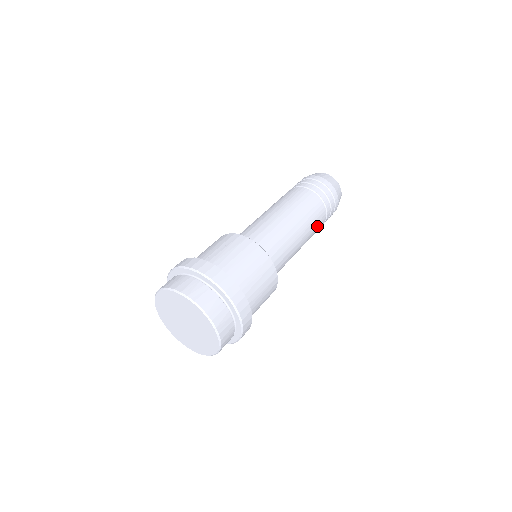
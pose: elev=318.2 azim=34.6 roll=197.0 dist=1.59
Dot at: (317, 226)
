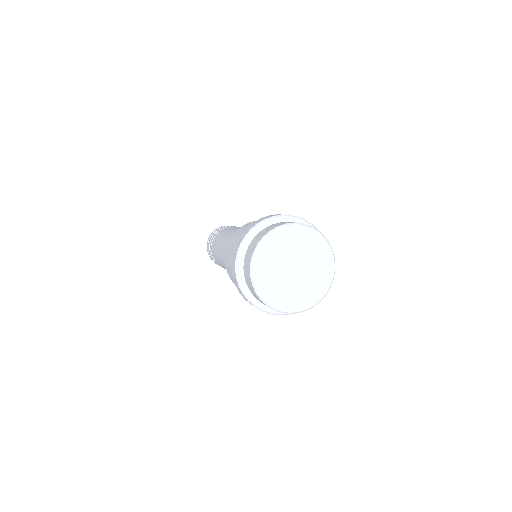
Dot at: occluded
